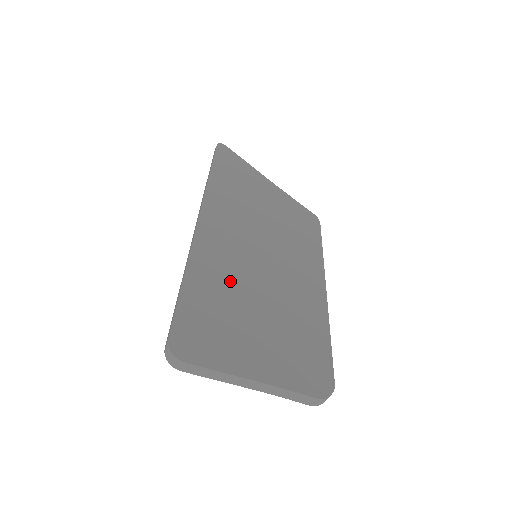
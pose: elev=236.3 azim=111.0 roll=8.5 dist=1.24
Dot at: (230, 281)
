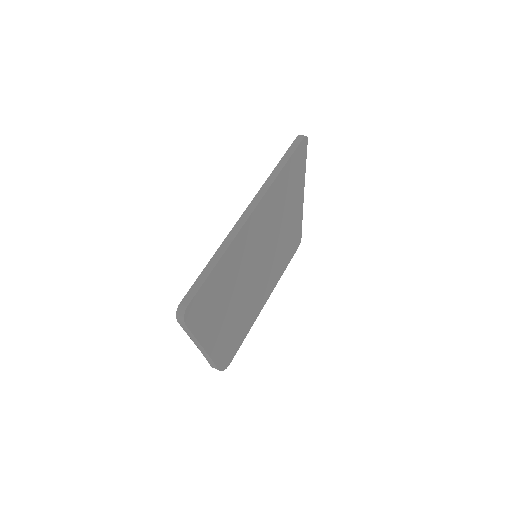
Dot at: (235, 275)
